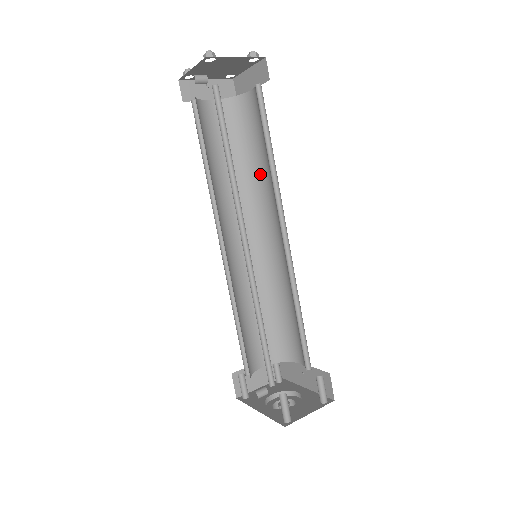
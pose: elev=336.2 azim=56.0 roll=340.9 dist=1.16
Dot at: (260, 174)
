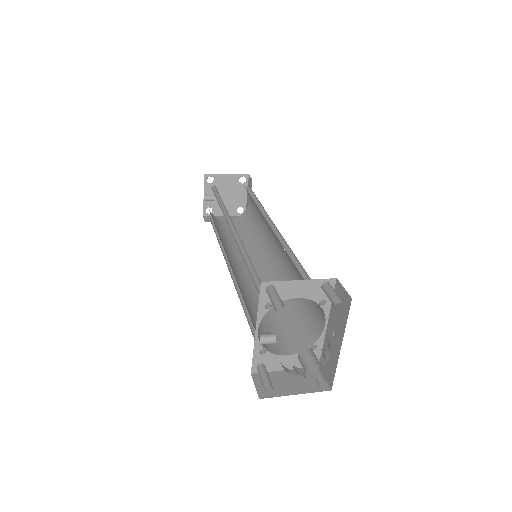
Dot at: (262, 231)
